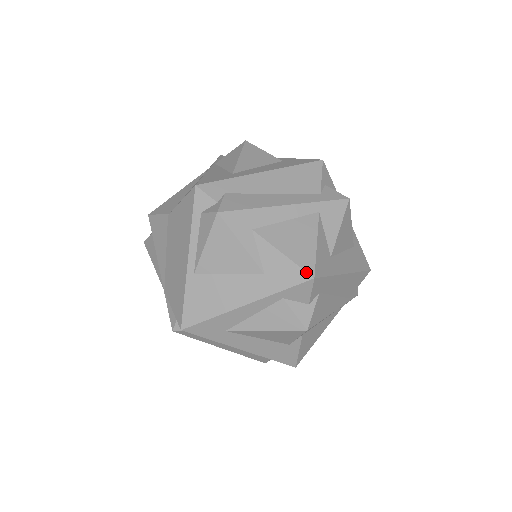
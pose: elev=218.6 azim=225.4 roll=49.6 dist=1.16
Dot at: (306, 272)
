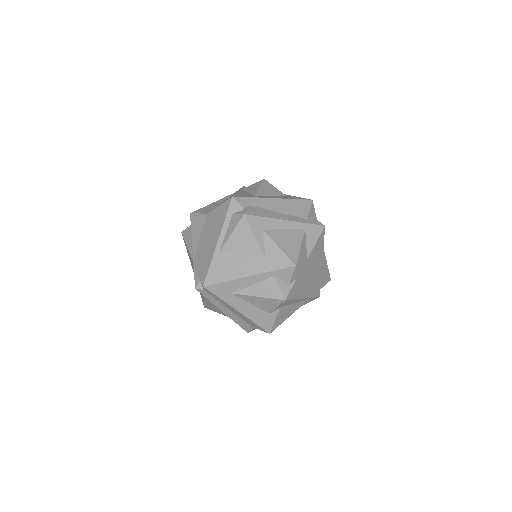
Dot at: (292, 261)
